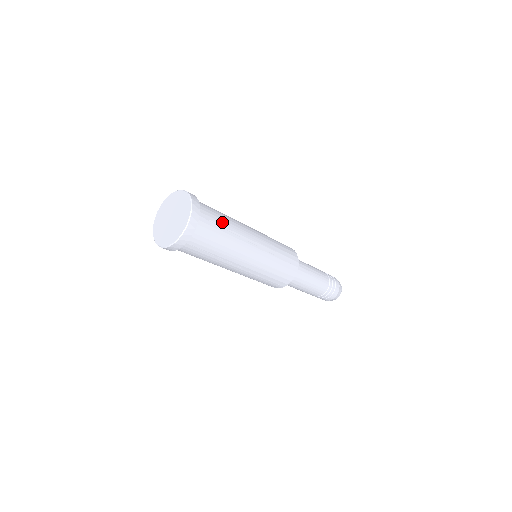
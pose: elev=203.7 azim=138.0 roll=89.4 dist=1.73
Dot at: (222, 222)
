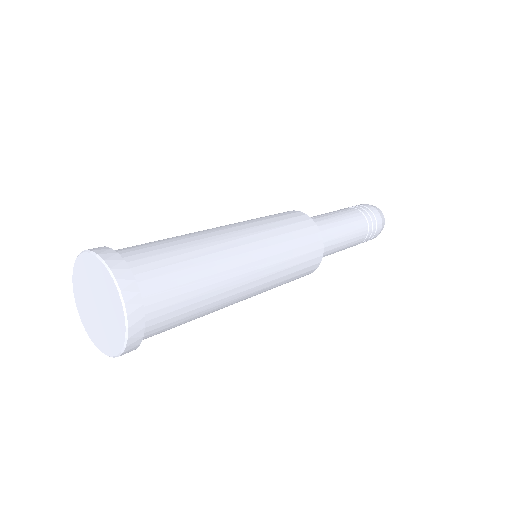
Dot at: (186, 275)
